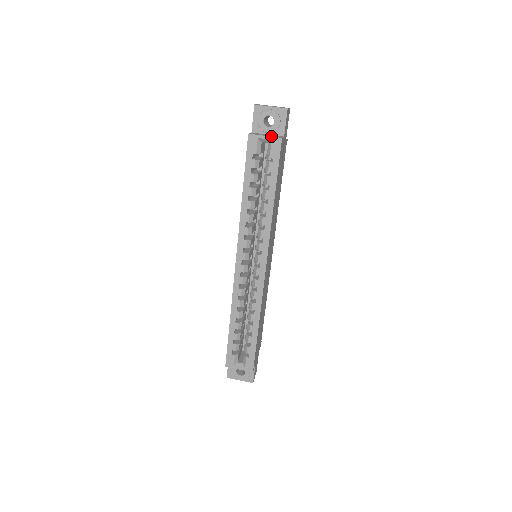
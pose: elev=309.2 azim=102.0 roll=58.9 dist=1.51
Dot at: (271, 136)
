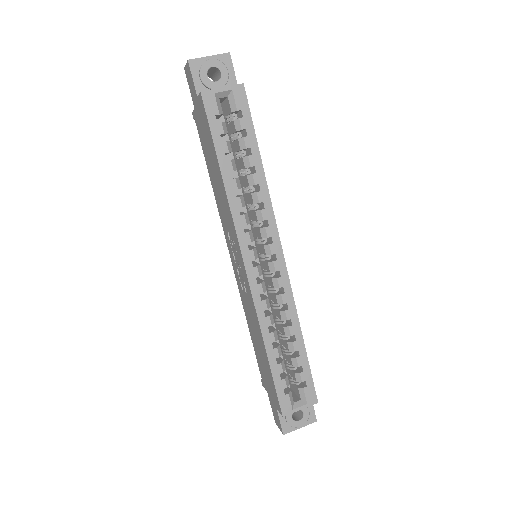
Dot at: (229, 86)
